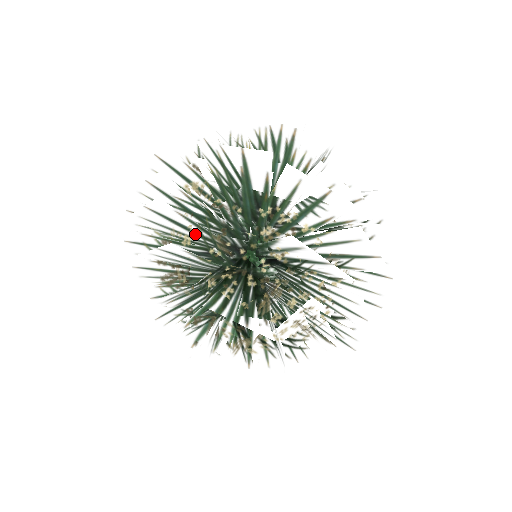
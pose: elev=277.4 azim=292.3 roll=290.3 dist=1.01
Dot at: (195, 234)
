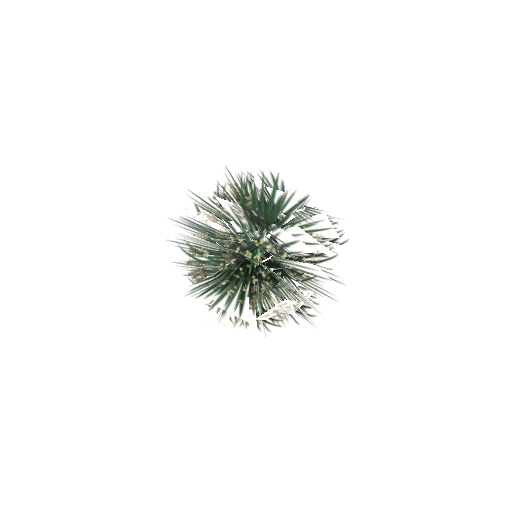
Dot at: (210, 257)
